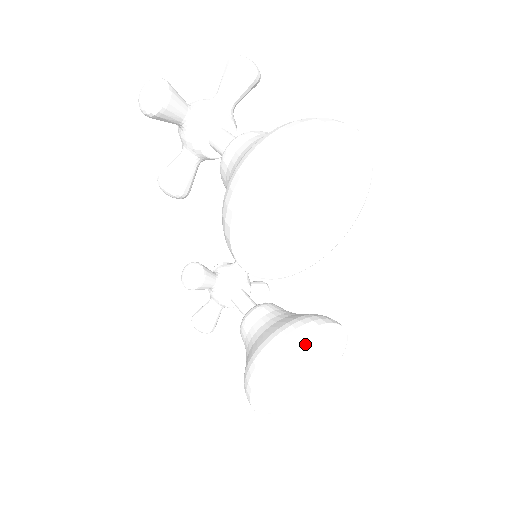
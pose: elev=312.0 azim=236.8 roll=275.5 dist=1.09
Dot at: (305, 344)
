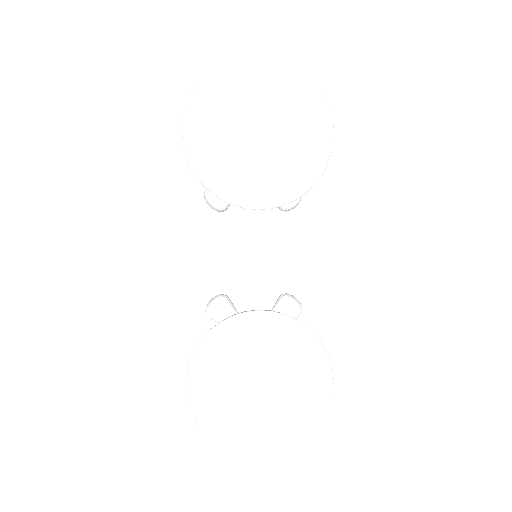
Dot at: (264, 334)
